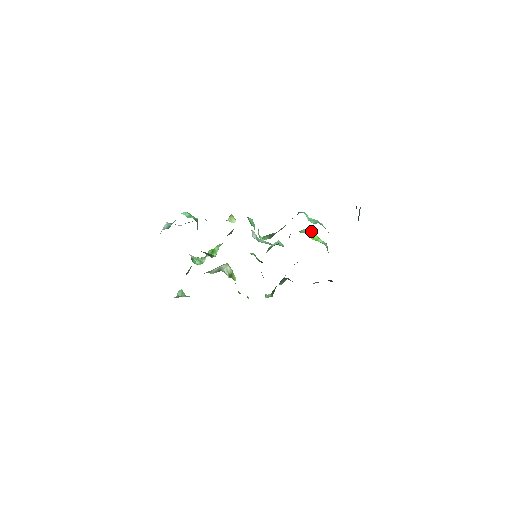
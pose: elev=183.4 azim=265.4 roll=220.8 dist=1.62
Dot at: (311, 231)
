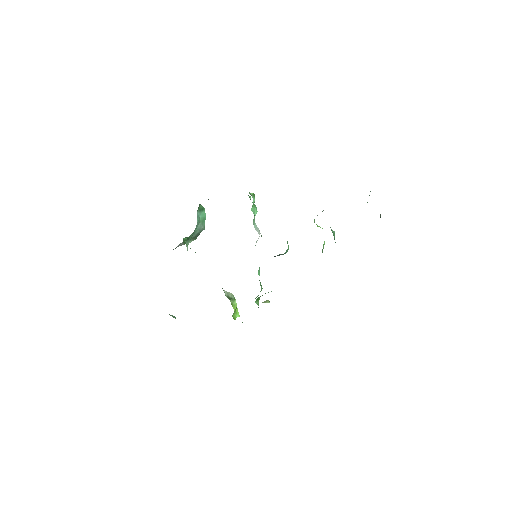
Dot at: occluded
